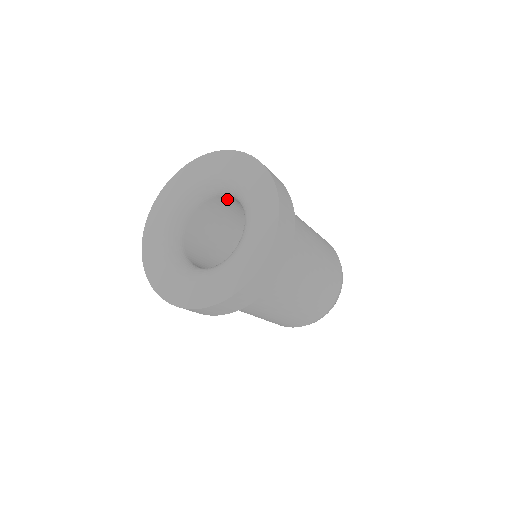
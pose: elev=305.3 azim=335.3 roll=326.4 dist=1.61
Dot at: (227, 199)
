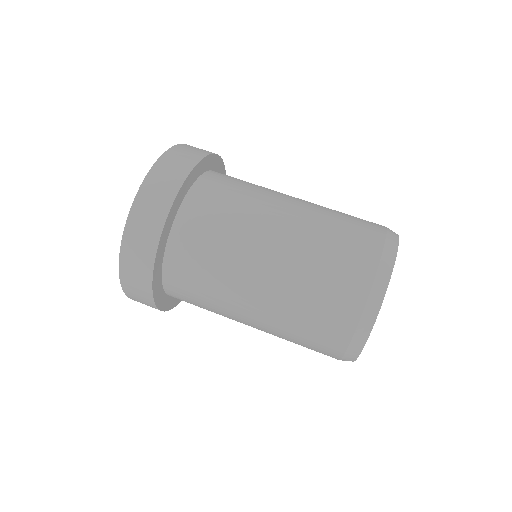
Dot at: occluded
